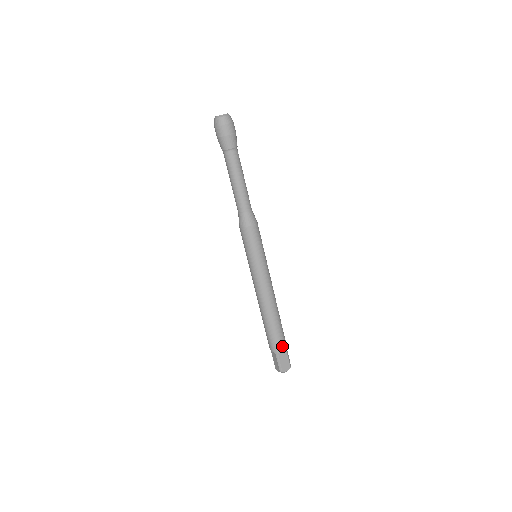
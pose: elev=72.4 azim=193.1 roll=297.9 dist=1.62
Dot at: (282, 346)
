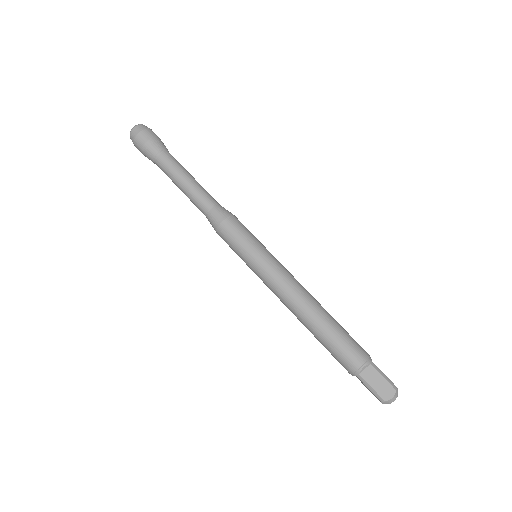
Dot at: (365, 352)
